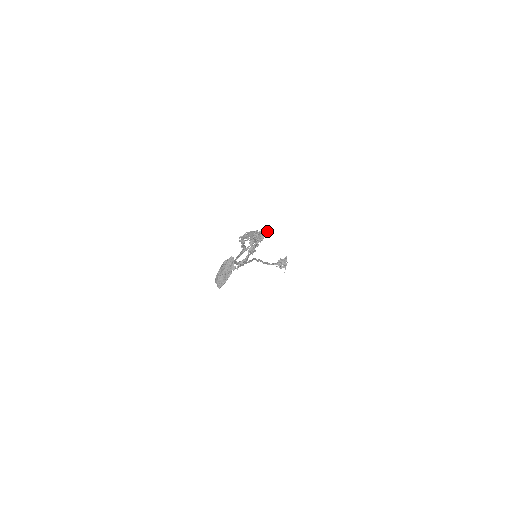
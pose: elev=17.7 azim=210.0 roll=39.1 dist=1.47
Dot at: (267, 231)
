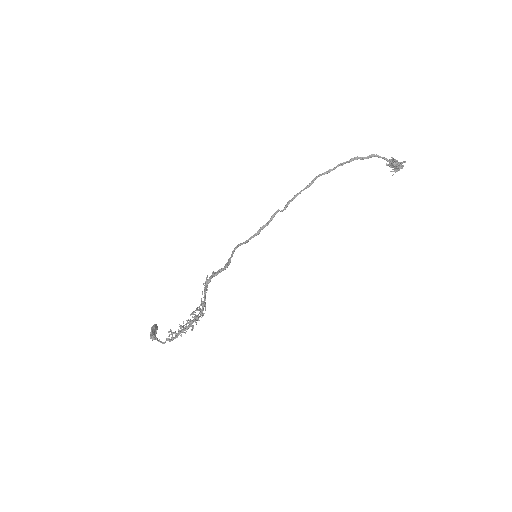
Dot at: (193, 328)
